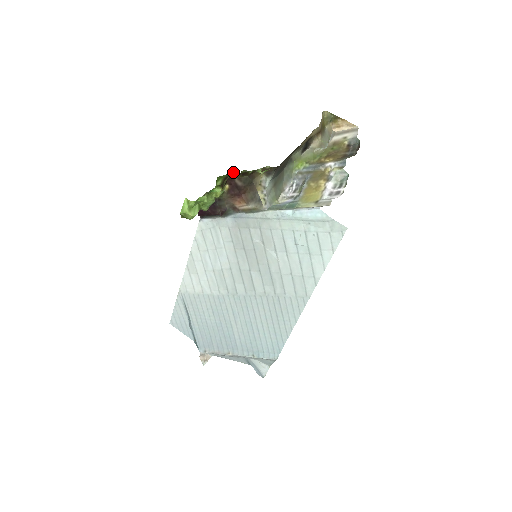
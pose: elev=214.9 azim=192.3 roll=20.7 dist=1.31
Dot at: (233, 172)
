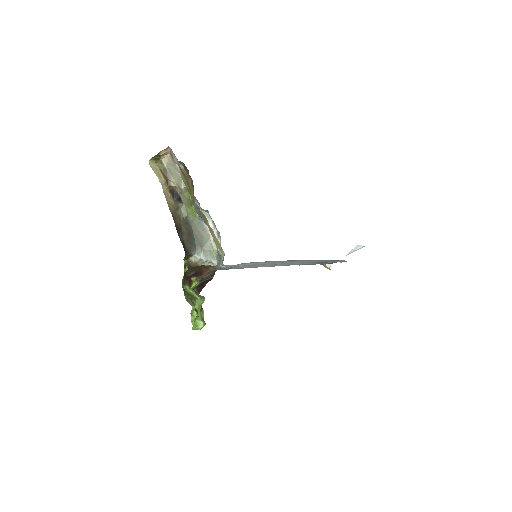
Dot at: occluded
